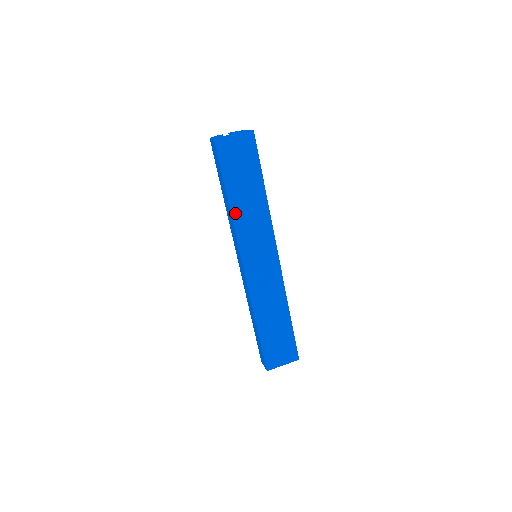
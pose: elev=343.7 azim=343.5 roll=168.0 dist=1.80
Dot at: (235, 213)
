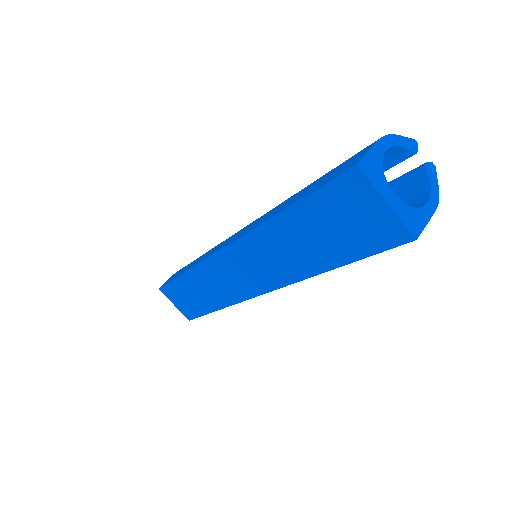
Dot at: (268, 229)
